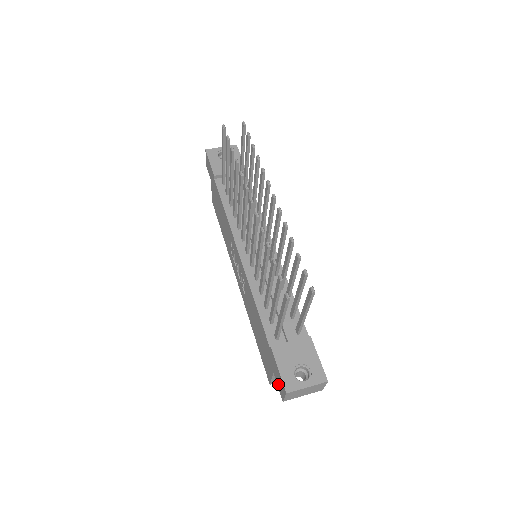
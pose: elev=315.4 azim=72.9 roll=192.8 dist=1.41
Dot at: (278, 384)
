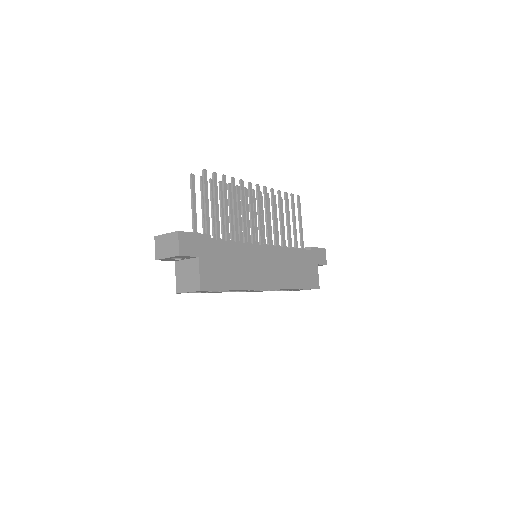
Dot at: occluded
